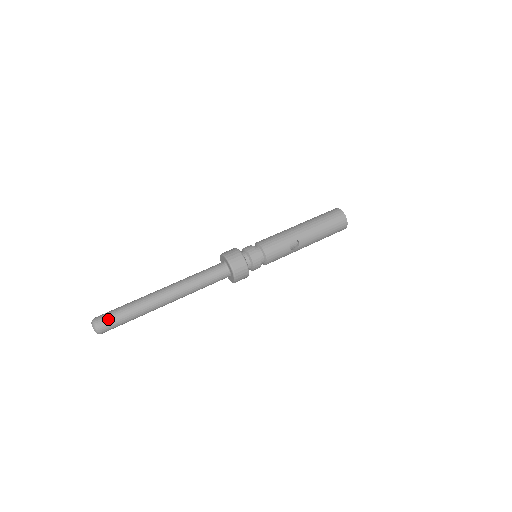
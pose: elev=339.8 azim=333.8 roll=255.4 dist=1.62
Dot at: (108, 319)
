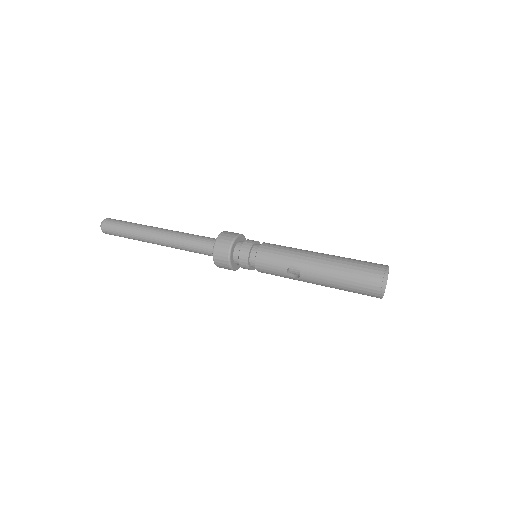
Dot at: (110, 225)
